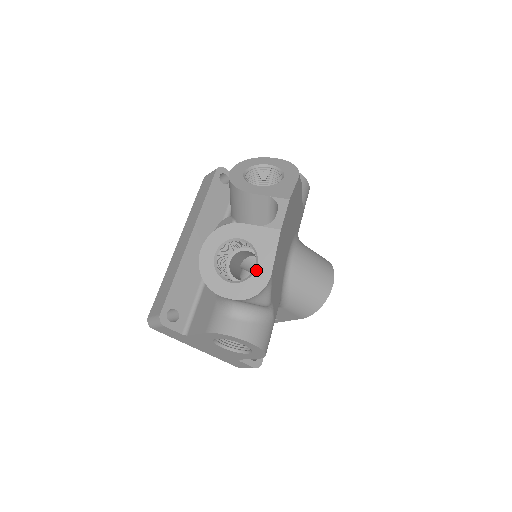
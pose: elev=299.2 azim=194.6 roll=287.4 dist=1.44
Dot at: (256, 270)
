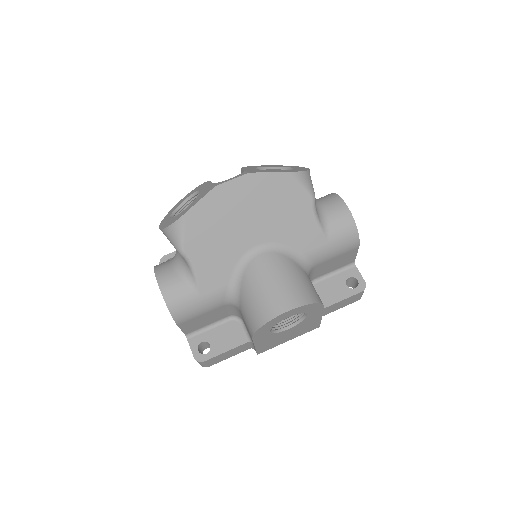
Dot at: (183, 211)
